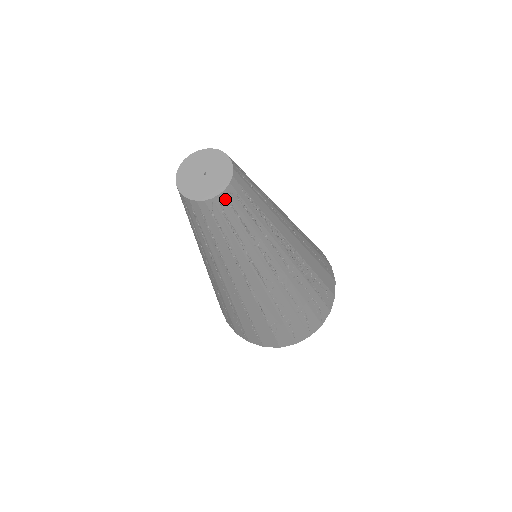
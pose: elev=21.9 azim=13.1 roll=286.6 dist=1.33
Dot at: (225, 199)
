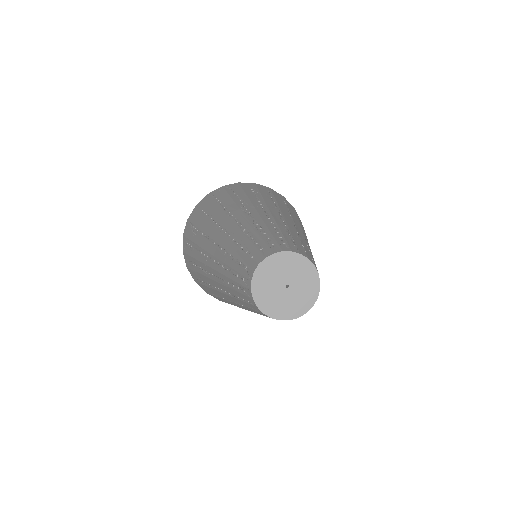
Dot at: occluded
